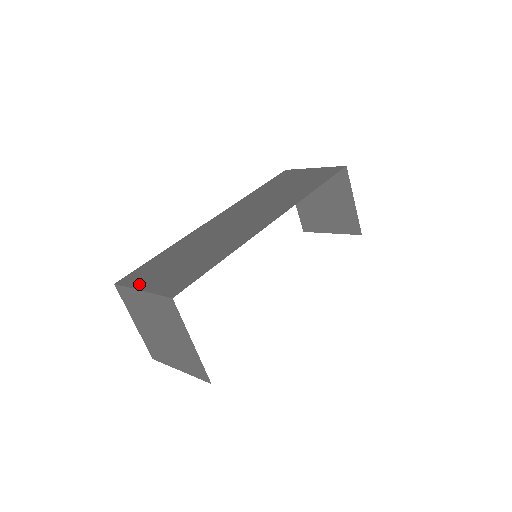
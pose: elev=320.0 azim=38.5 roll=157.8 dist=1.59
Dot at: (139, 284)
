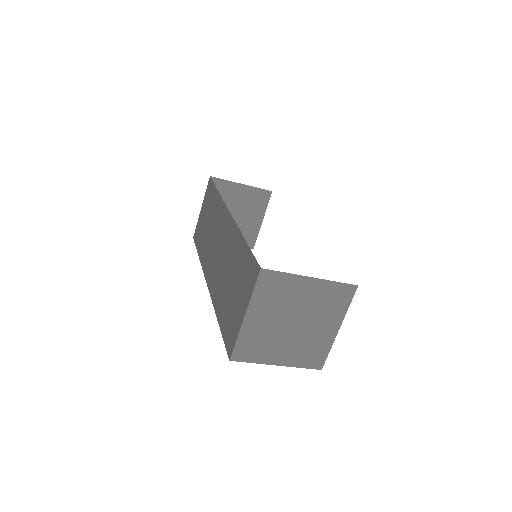
Dot at: (238, 324)
